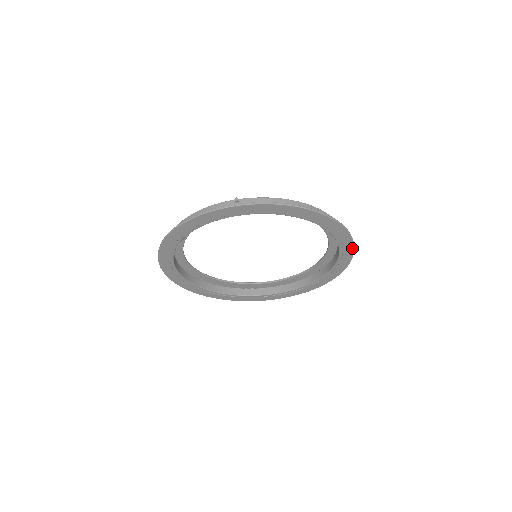
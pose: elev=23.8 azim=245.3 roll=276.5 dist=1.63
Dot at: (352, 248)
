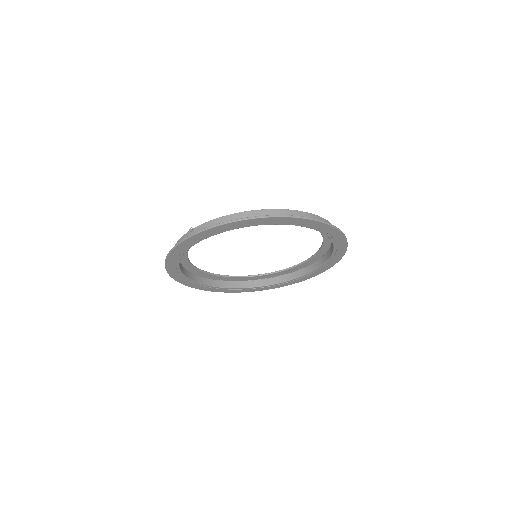
Dot at: (330, 227)
